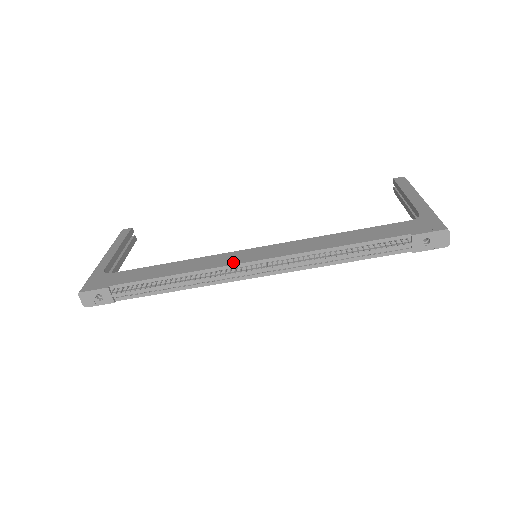
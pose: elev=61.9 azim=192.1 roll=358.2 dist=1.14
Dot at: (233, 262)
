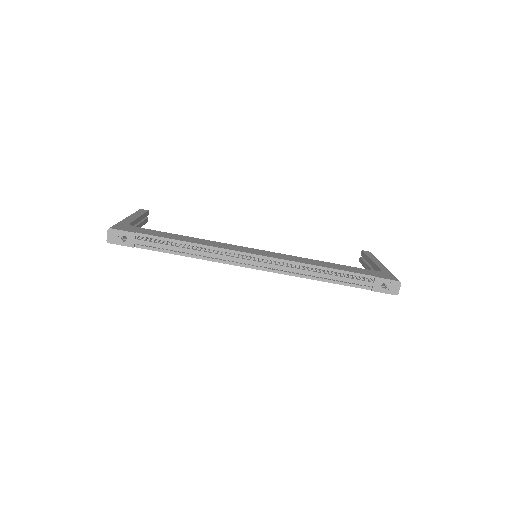
Dot at: (241, 250)
